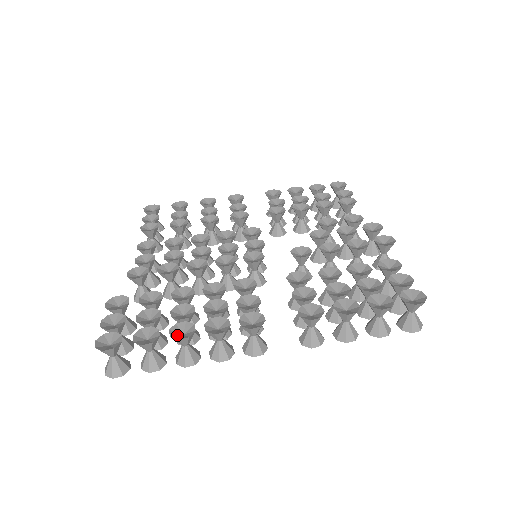
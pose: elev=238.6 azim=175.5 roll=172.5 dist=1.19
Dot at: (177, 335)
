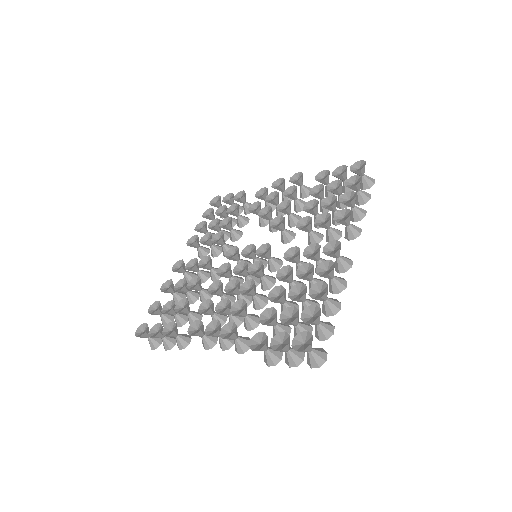
Dot at: (320, 295)
